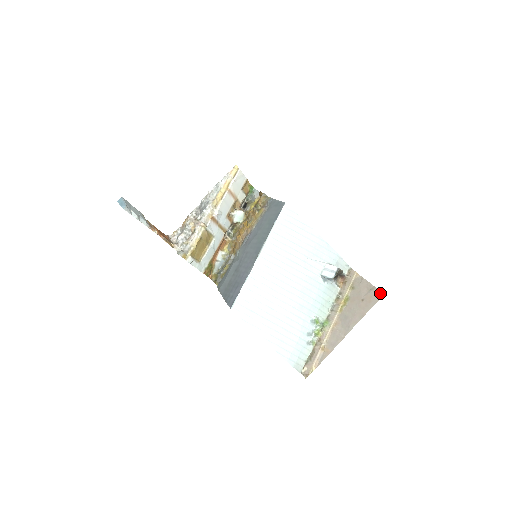
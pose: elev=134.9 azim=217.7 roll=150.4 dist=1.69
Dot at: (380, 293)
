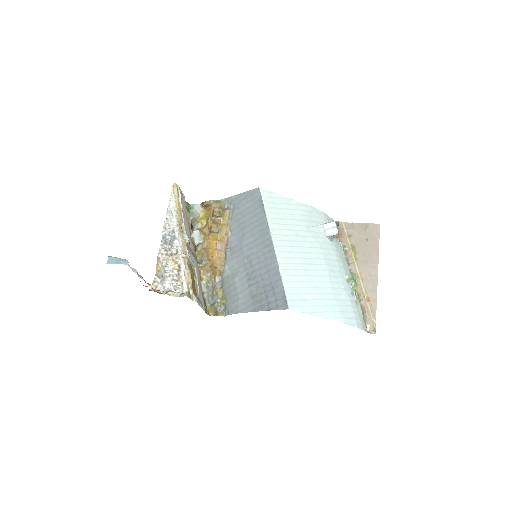
Dot at: (376, 225)
